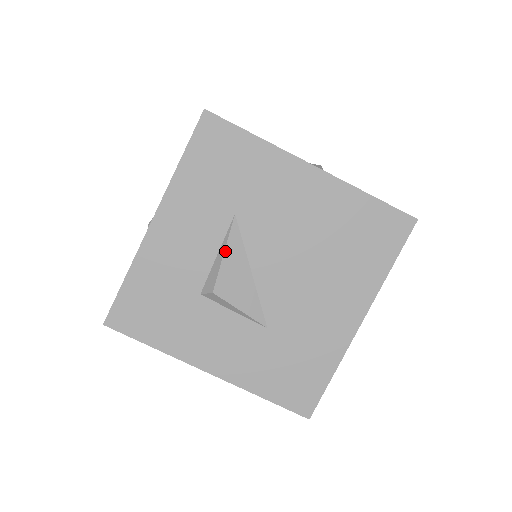
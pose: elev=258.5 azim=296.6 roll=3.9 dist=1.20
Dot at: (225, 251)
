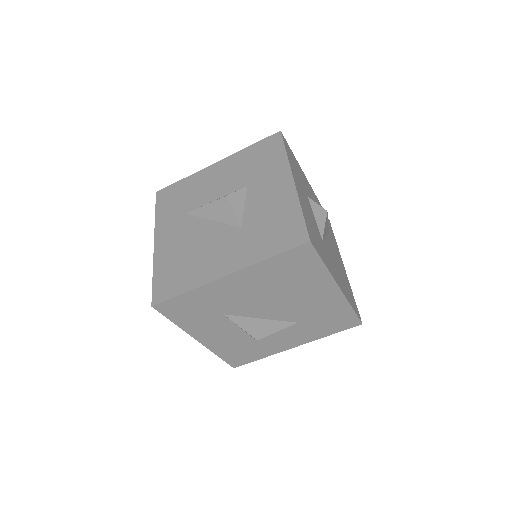
Dot at: (240, 327)
